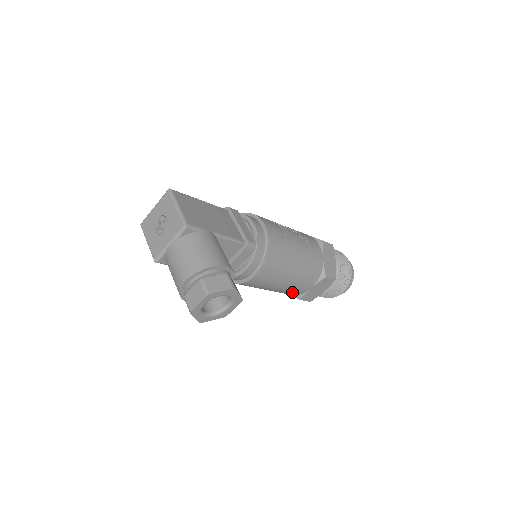
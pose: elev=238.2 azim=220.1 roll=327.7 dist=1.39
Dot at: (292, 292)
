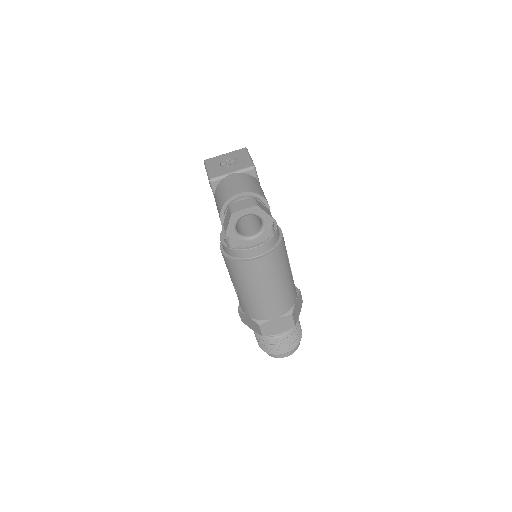
Dot at: (260, 311)
